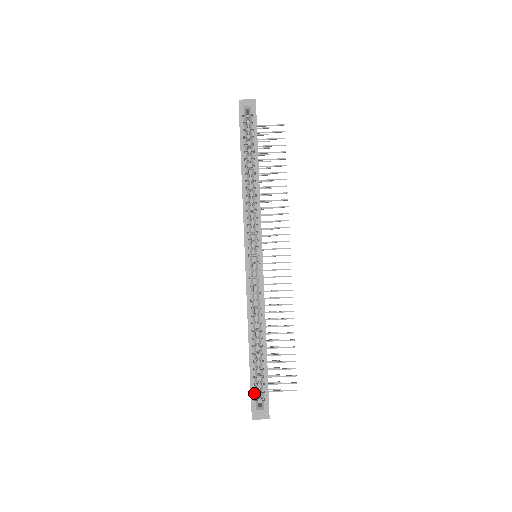
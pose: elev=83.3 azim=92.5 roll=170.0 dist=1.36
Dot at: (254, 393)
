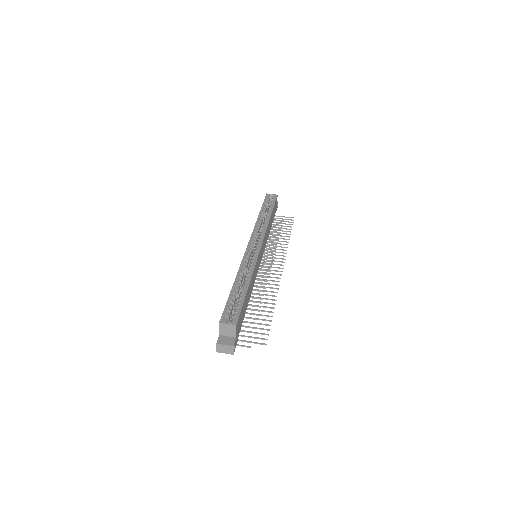
Dot at: (227, 311)
